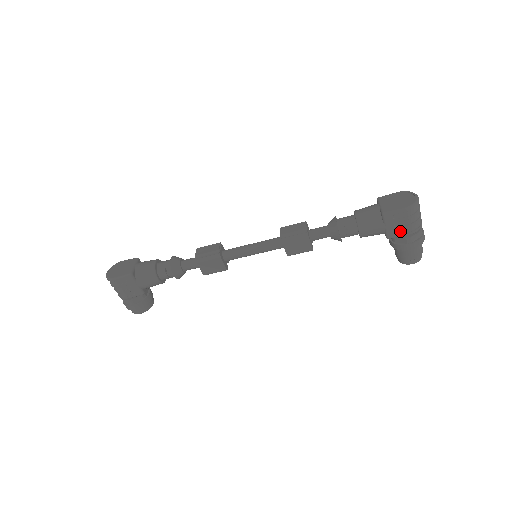
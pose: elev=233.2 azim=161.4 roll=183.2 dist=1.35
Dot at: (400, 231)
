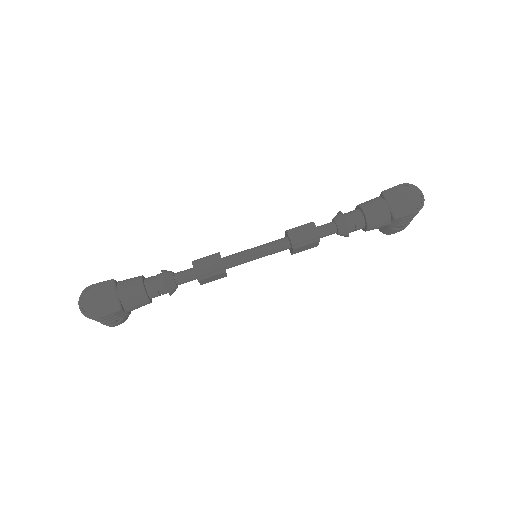
Dot at: (400, 223)
